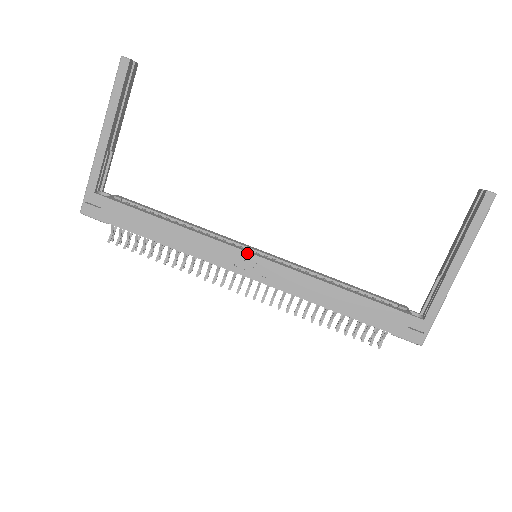
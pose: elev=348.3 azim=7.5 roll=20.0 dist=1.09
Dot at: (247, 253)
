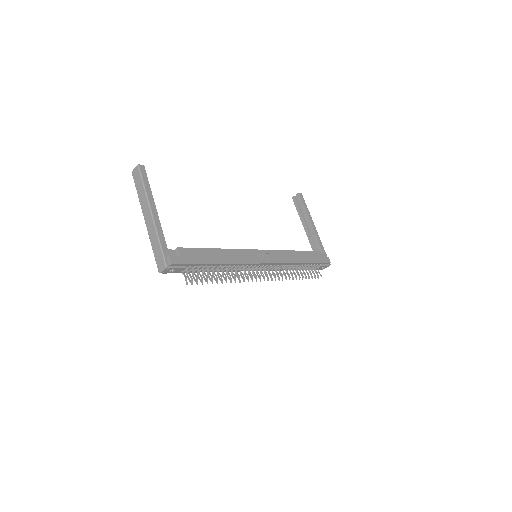
Dot at: (258, 250)
